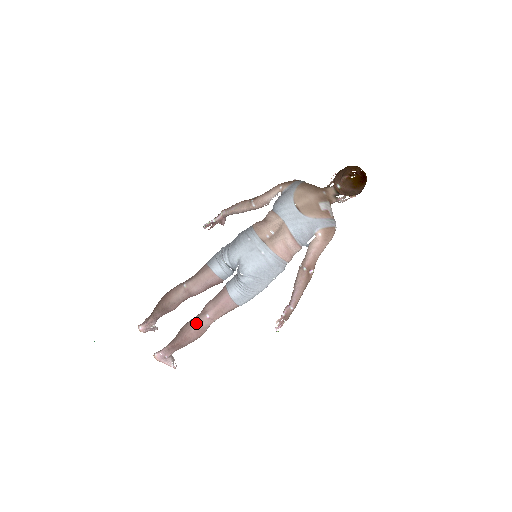
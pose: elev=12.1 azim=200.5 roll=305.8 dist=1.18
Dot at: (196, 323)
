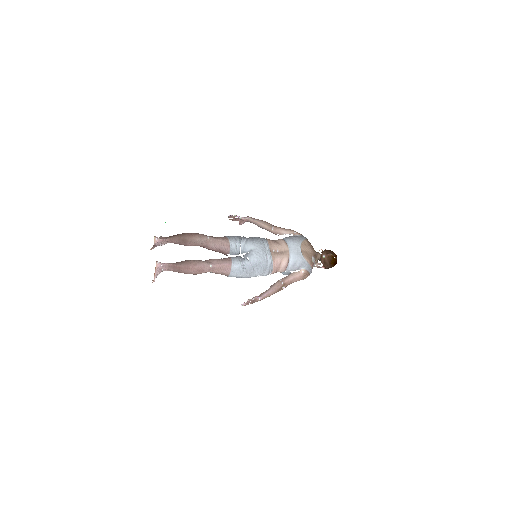
Dot at: (202, 264)
